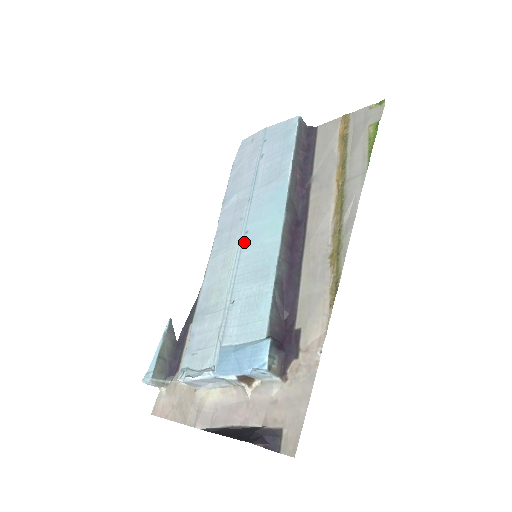
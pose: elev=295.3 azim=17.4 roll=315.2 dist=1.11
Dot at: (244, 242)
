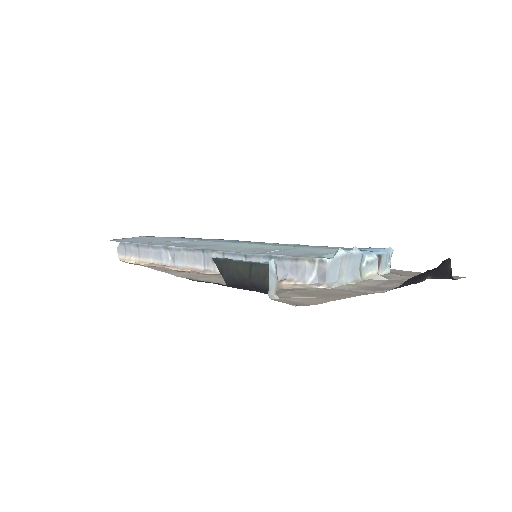
Dot at: occluded
